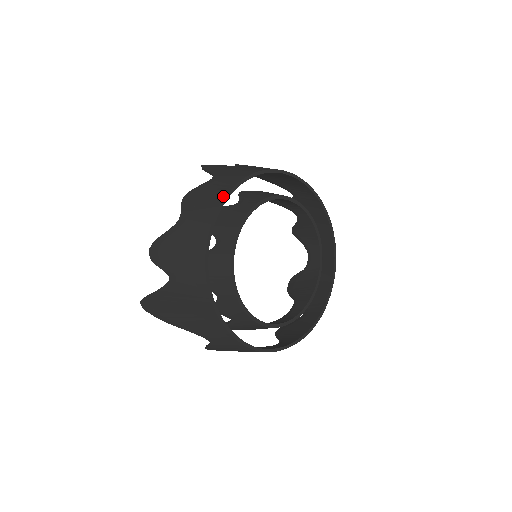
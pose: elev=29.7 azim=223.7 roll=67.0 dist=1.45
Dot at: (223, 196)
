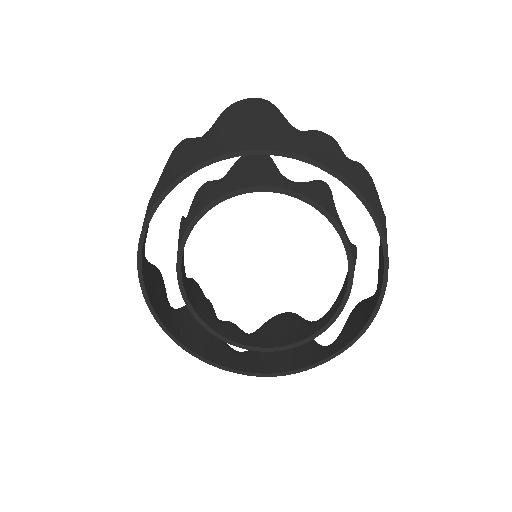
Dot at: (138, 243)
